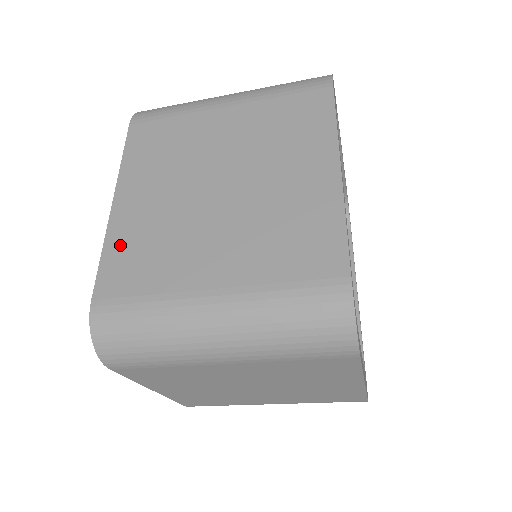
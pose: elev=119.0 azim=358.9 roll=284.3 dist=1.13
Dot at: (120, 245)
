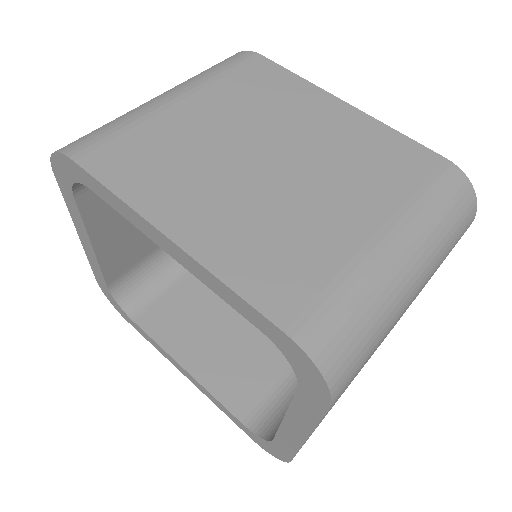
Dot at: (239, 264)
